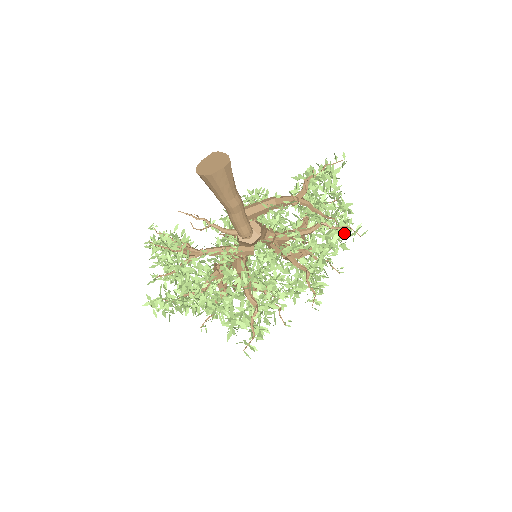
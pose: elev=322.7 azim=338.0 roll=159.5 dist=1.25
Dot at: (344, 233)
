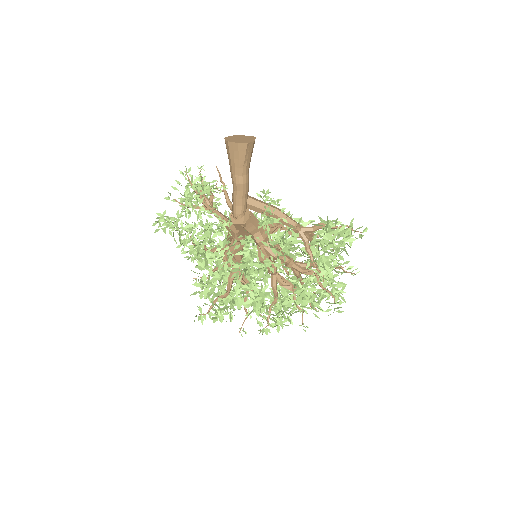
Dot at: (323, 295)
